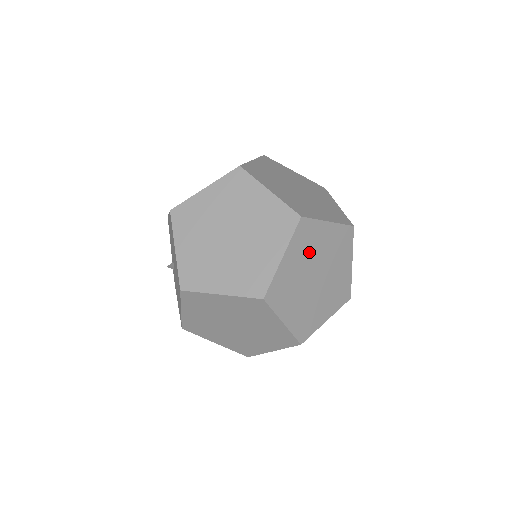
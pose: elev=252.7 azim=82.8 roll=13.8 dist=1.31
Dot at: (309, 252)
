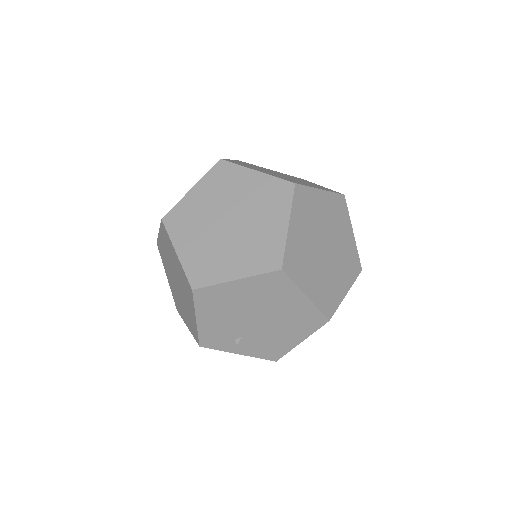
Dot at: (333, 222)
